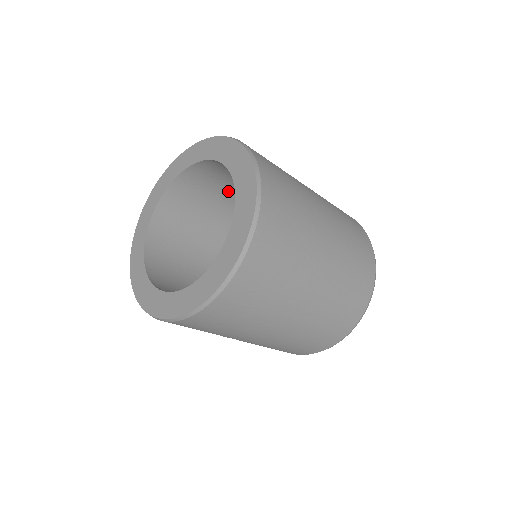
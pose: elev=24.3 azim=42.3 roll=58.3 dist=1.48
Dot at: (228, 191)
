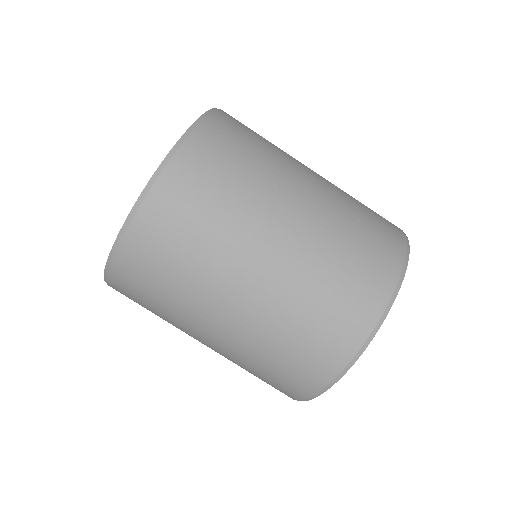
Dot at: occluded
